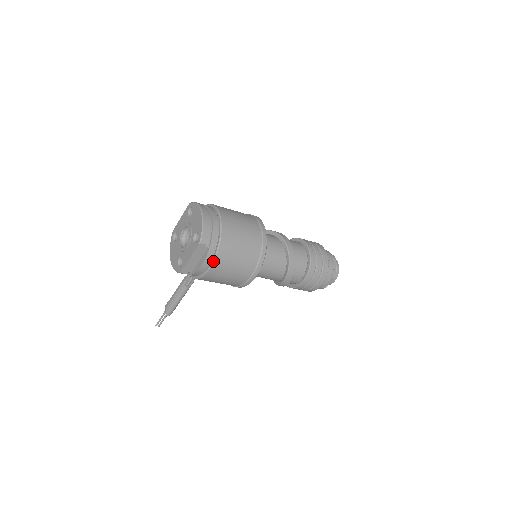
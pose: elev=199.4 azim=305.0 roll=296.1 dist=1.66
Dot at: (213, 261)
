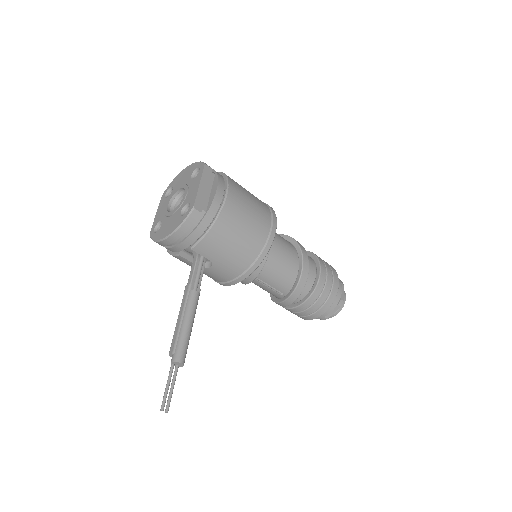
Dot at: (227, 183)
